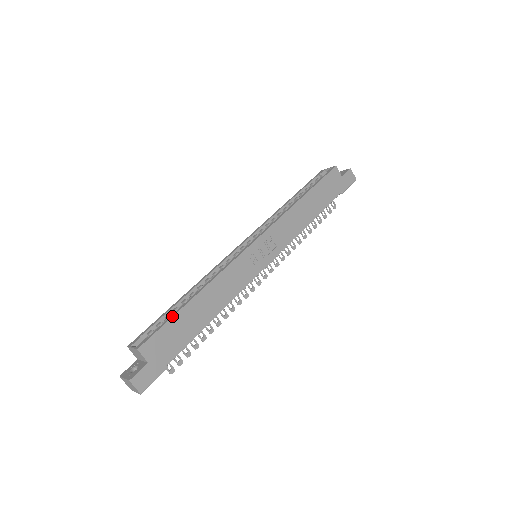
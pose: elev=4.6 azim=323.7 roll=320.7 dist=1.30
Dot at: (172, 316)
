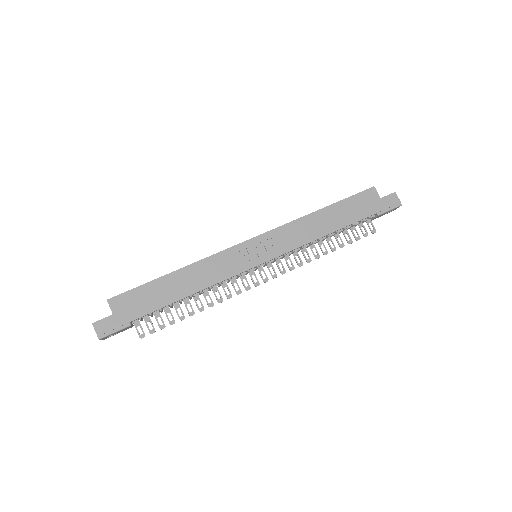
Dot at: (147, 282)
